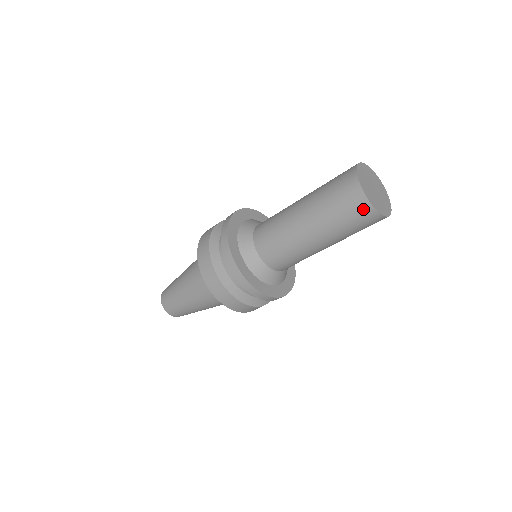
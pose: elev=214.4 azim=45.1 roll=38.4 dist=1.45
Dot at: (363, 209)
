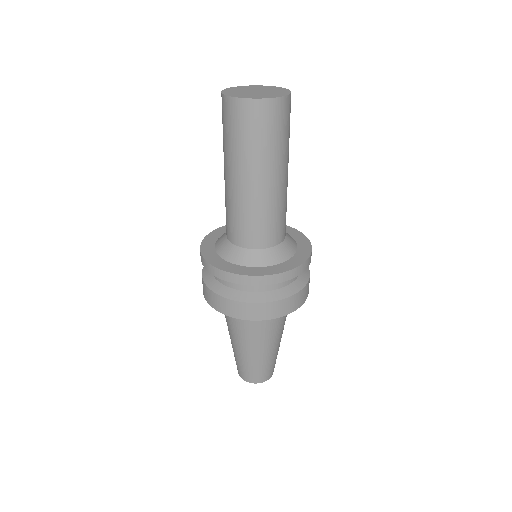
Dot at: (225, 106)
